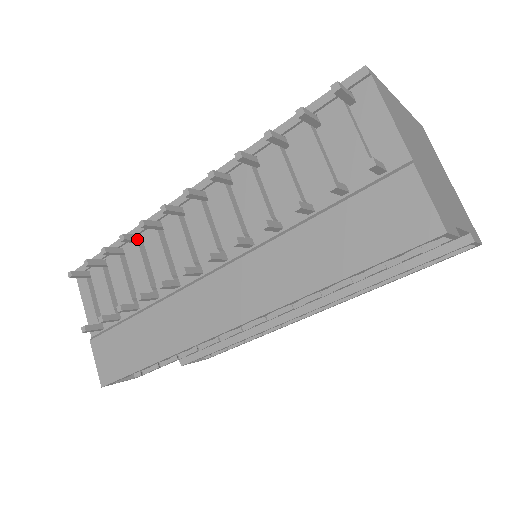
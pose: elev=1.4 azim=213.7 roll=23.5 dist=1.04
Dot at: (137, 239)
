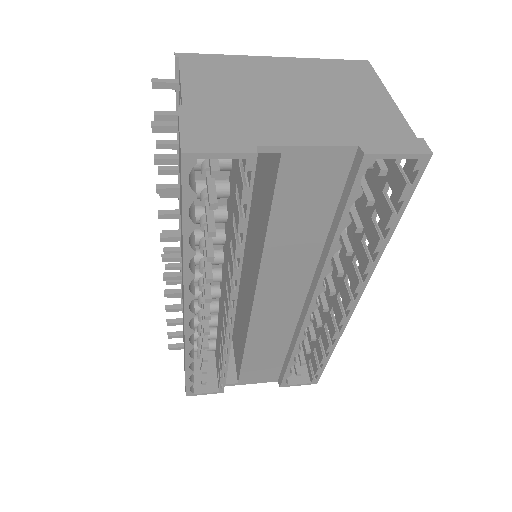
Dot at: (178, 266)
